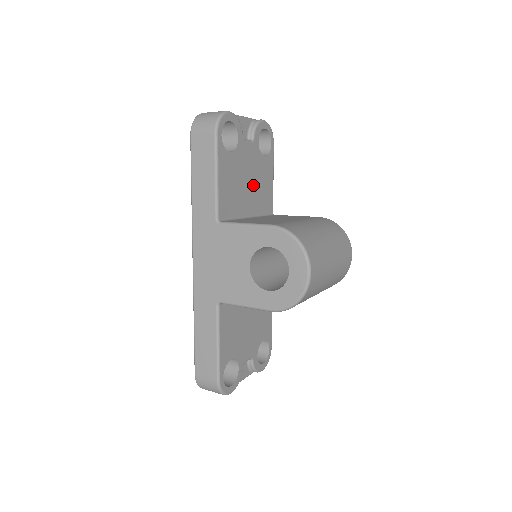
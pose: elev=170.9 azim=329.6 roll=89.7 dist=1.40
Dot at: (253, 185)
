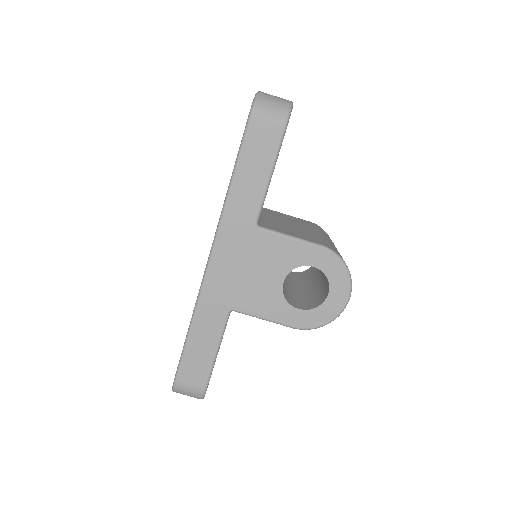
Dot at: occluded
